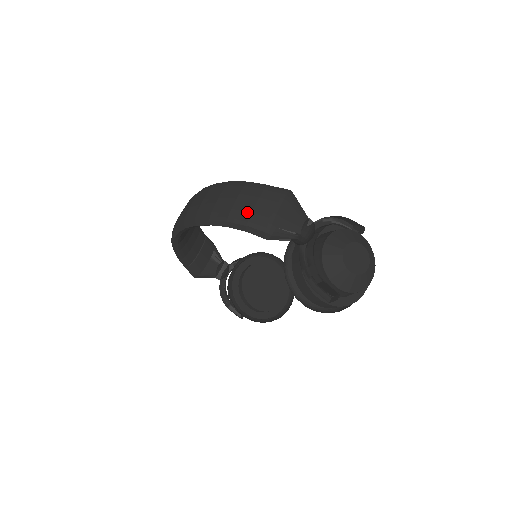
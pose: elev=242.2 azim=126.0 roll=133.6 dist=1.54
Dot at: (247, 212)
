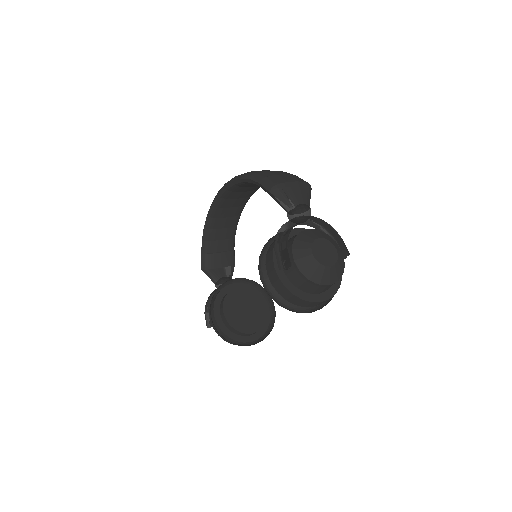
Dot at: (270, 174)
